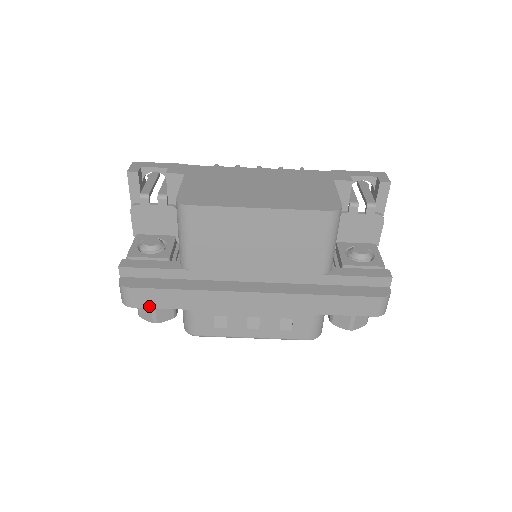
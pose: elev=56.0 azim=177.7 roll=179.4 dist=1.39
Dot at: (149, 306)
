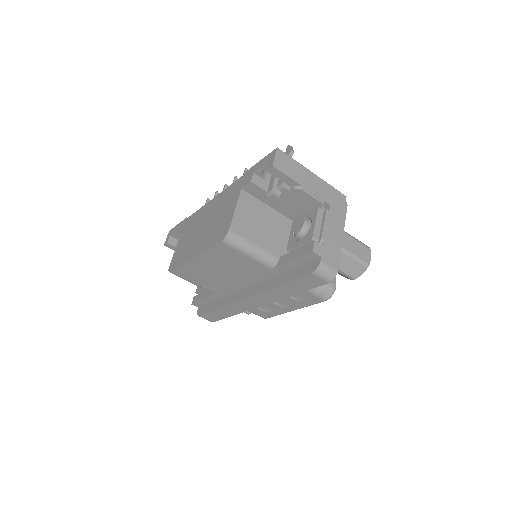
Dot at: (218, 320)
